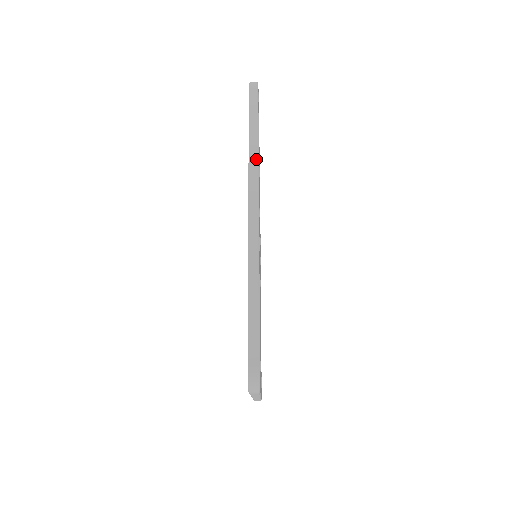
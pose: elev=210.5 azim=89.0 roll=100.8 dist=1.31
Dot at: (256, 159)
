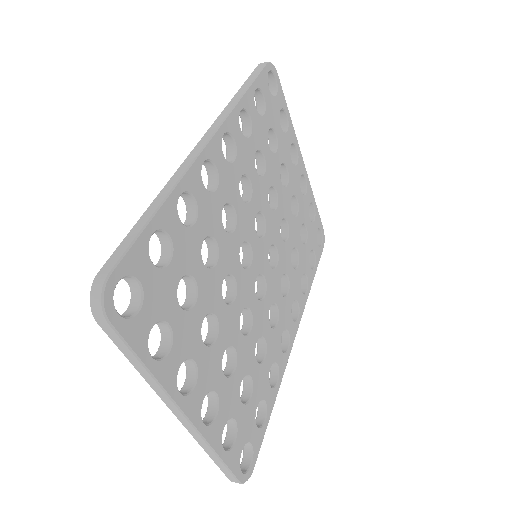
Dot at: (234, 103)
